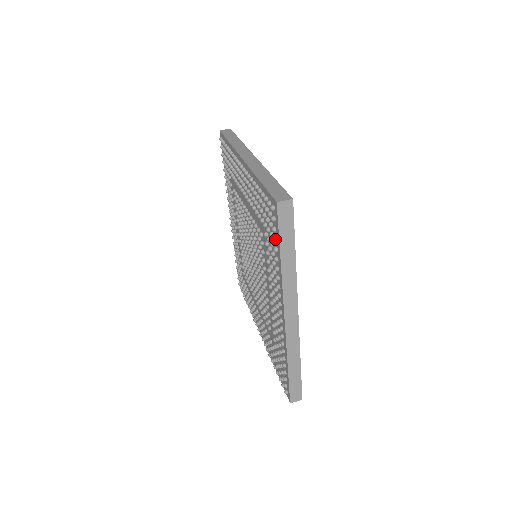
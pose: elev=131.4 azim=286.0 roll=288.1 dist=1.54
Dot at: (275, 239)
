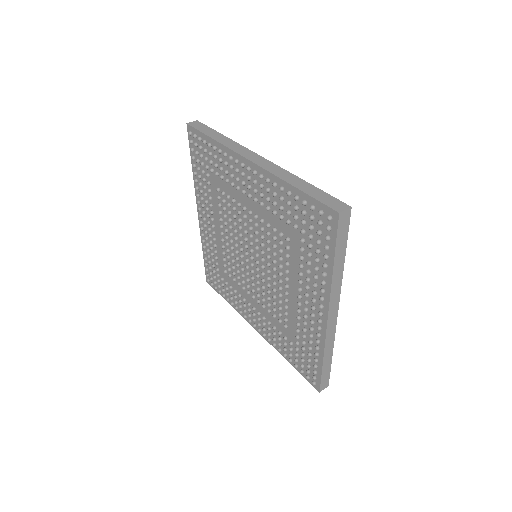
Dot at: (328, 247)
